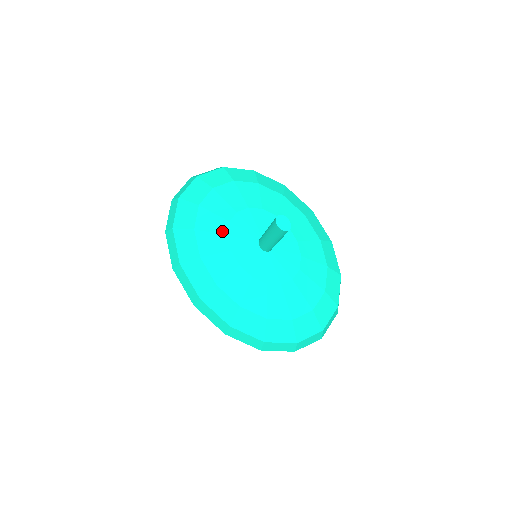
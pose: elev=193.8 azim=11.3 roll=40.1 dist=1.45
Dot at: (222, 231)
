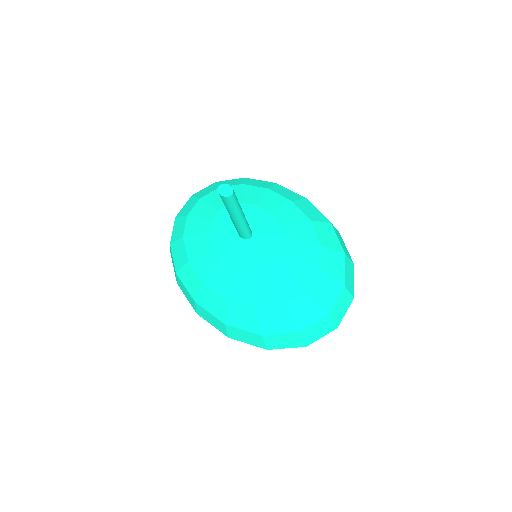
Dot at: (205, 231)
